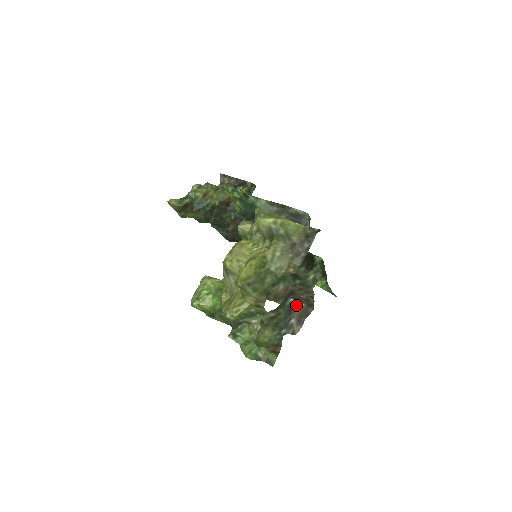
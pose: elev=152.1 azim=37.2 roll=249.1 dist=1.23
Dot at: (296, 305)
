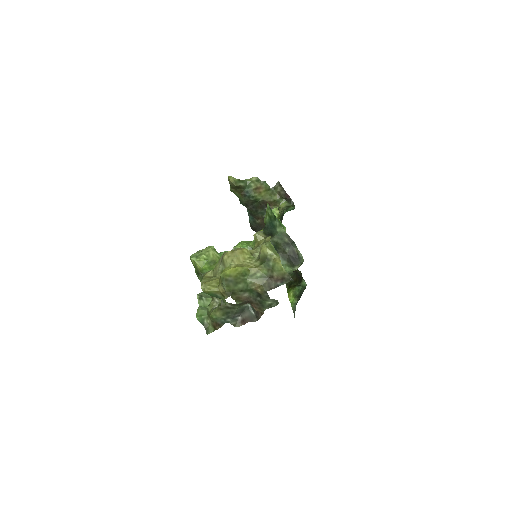
Dot at: (249, 310)
